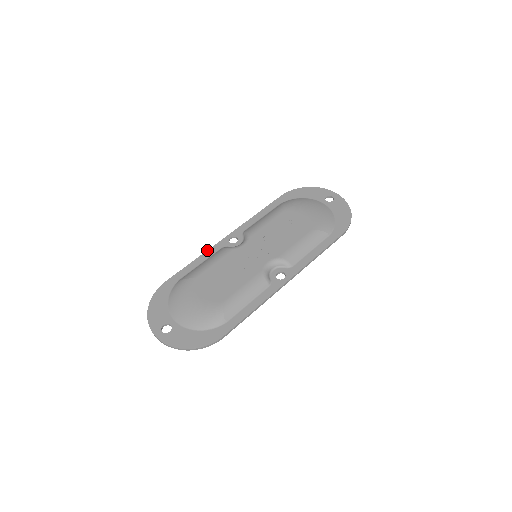
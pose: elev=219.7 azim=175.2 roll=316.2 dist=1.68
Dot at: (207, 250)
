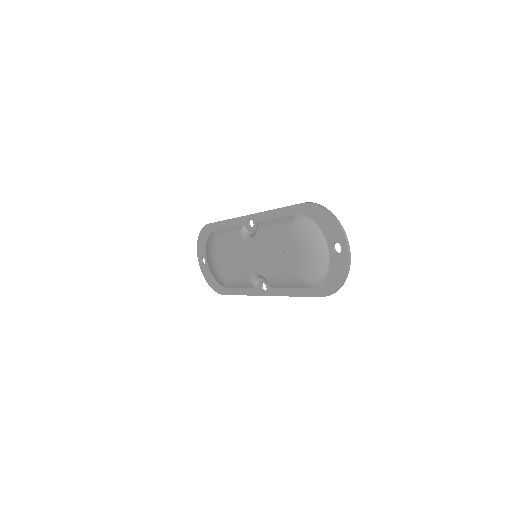
Dot at: (234, 218)
